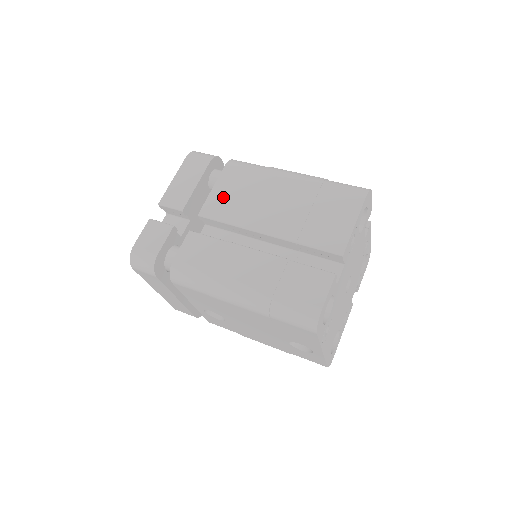
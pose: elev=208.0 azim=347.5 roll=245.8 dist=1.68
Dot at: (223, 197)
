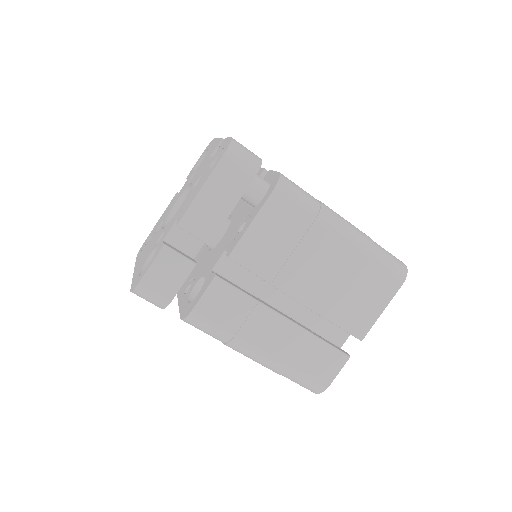
Dot at: (262, 241)
